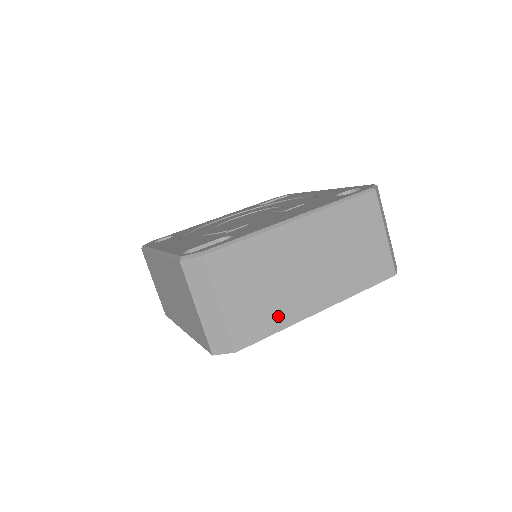
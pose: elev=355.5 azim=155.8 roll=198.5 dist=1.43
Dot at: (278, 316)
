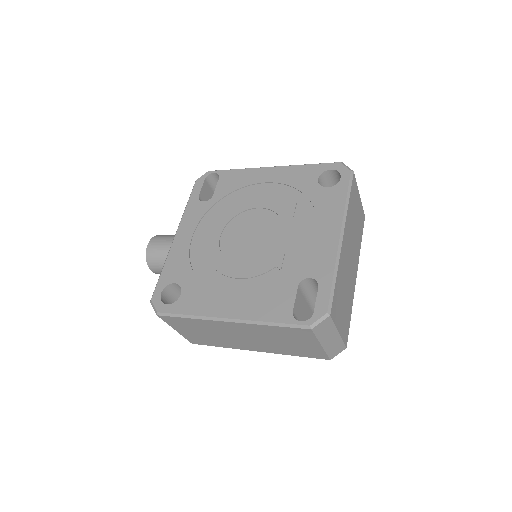
Dot at: (350, 305)
